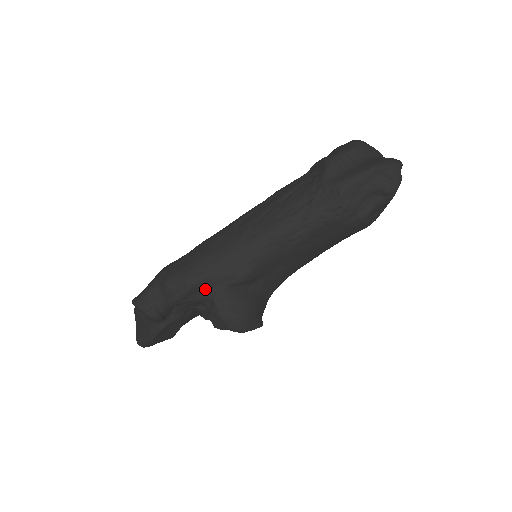
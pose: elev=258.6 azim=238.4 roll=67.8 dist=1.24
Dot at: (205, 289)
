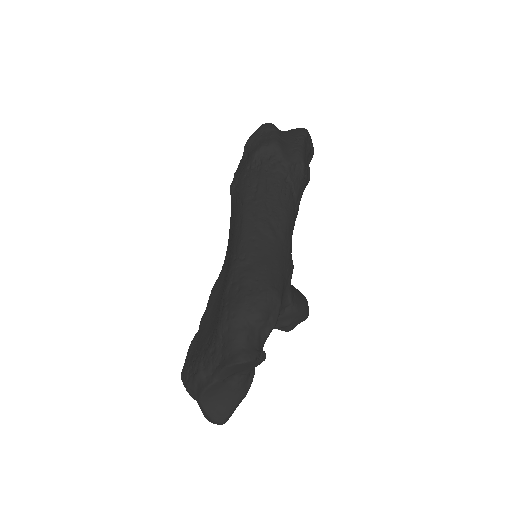
Dot at: (283, 296)
